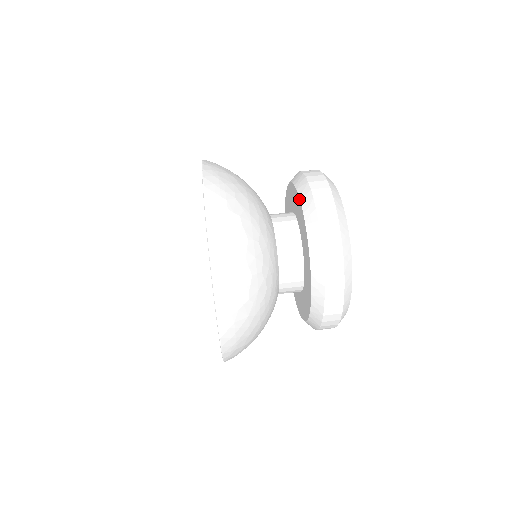
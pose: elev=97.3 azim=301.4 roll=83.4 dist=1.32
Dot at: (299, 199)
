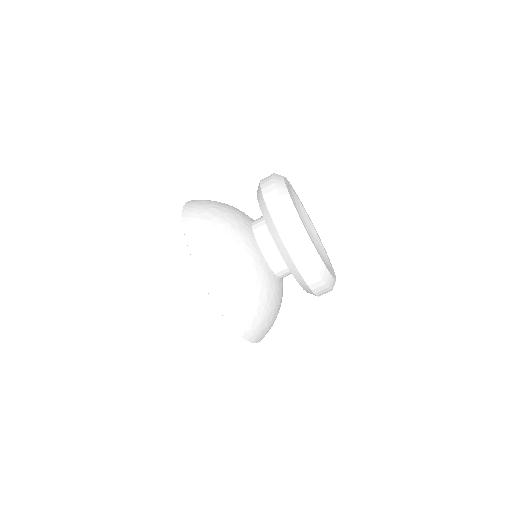
Dot at: (257, 196)
